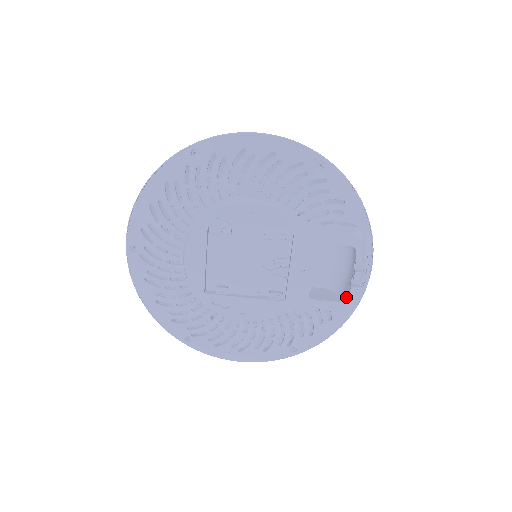
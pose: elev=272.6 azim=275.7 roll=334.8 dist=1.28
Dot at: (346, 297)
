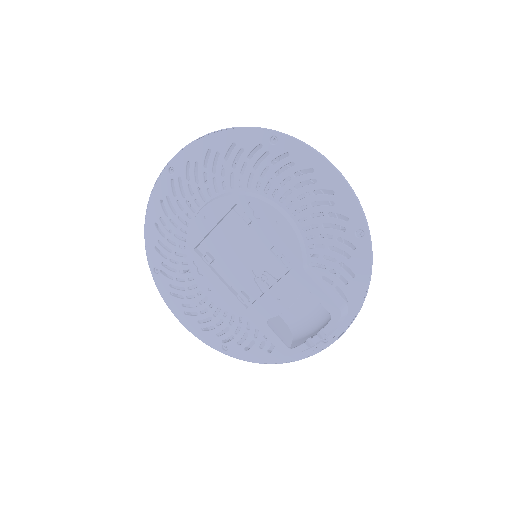
Dot at: (295, 346)
